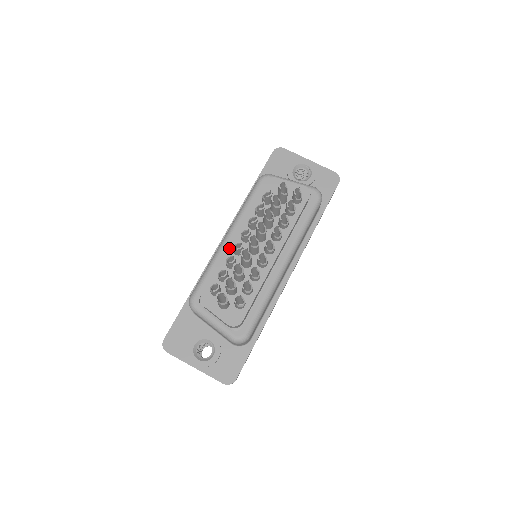
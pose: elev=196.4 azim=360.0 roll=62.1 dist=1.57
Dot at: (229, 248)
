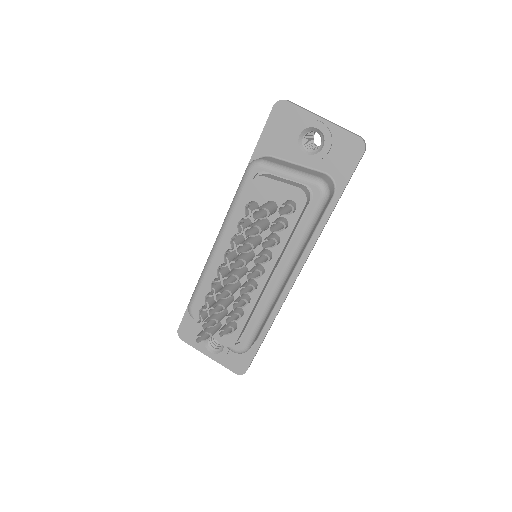
Dot at: (215, 266)
